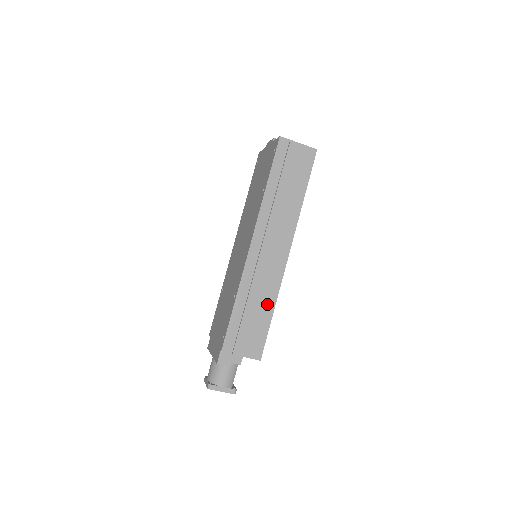
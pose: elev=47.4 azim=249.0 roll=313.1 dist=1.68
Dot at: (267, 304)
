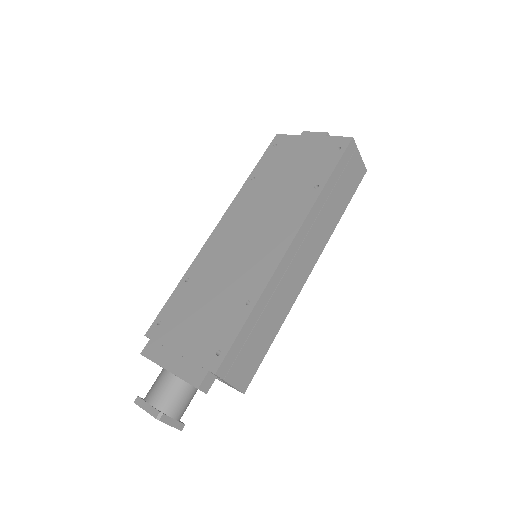
Dot at: (275, 324)
